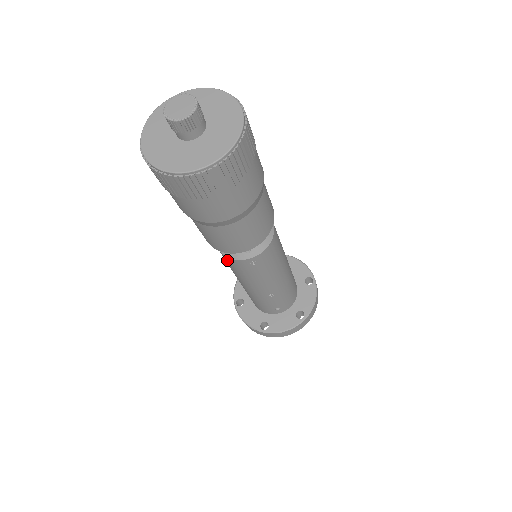
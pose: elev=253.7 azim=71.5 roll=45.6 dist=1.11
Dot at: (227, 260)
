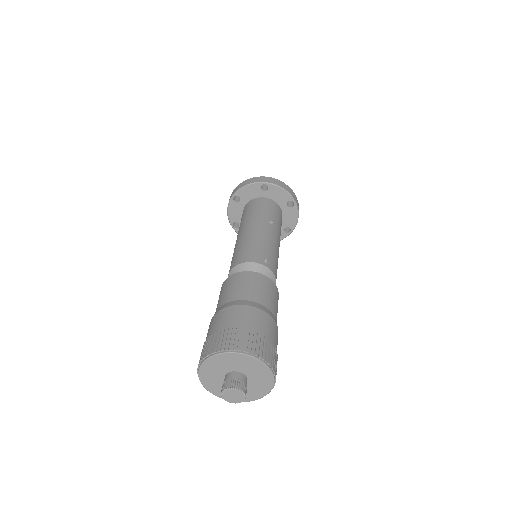
Dot at: occluded
